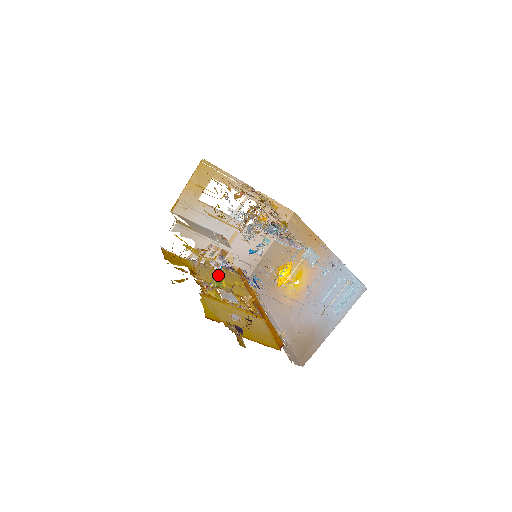
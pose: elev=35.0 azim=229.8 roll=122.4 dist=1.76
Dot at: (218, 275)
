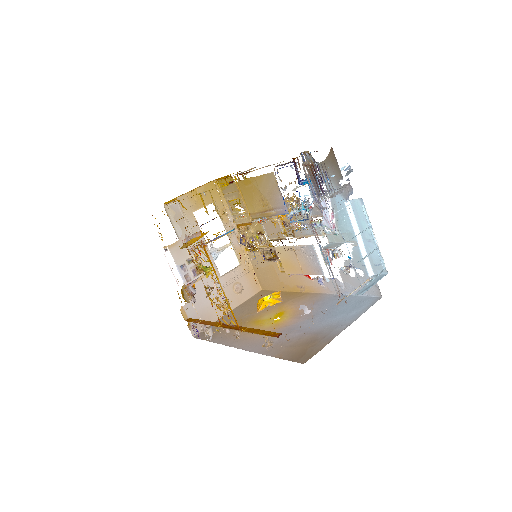
Dot at: occluded
